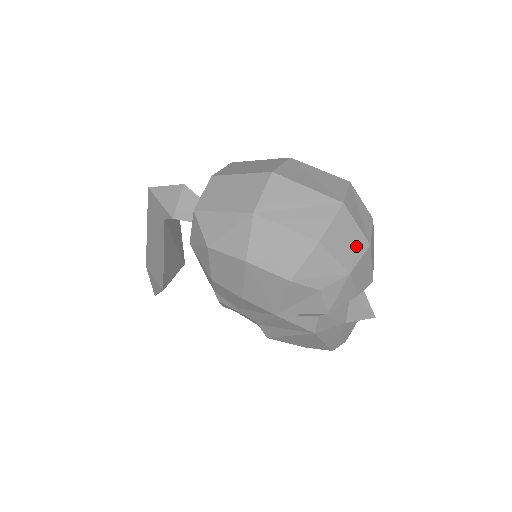
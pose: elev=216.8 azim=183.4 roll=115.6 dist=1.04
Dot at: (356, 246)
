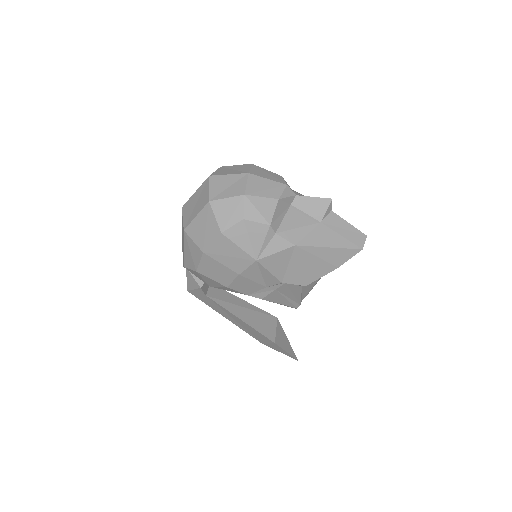
Dot at: (238, 182)
